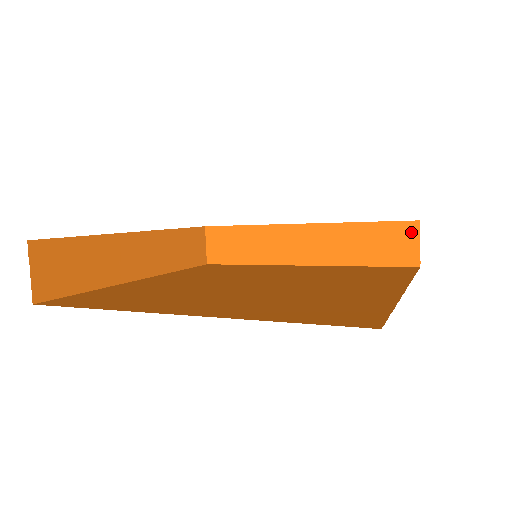
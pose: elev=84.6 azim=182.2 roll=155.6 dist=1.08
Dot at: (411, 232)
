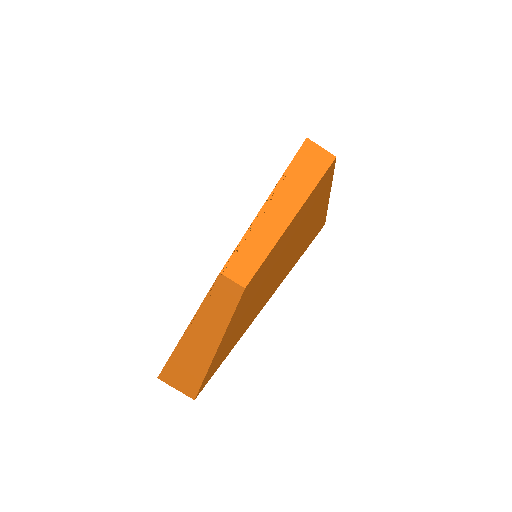
Dot at: occluded
